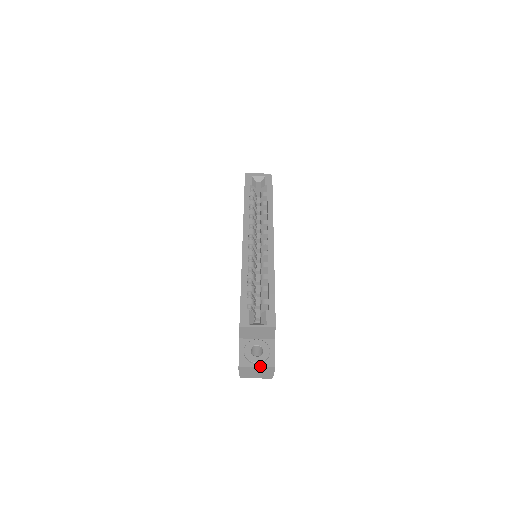
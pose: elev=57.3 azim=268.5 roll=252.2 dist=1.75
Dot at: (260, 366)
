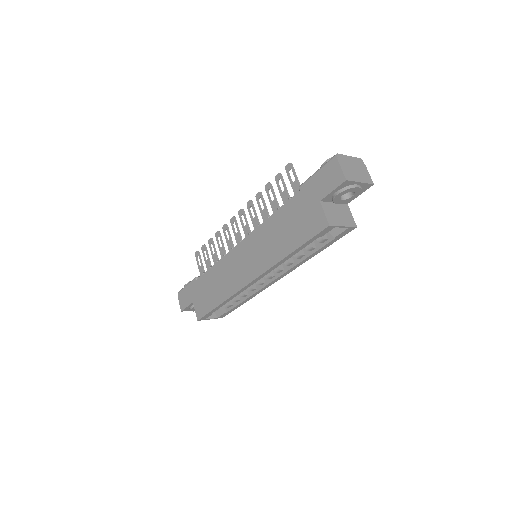
Dot at: occluded
